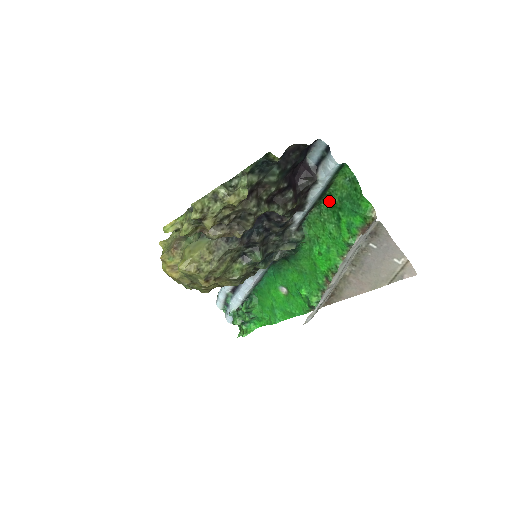
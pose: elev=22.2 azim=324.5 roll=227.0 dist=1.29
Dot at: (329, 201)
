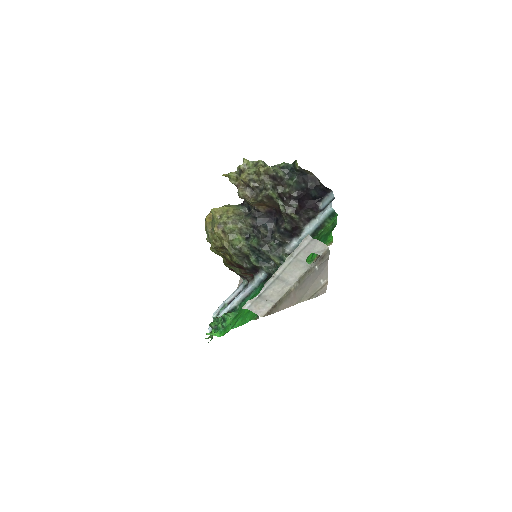
Dot at: occluded
